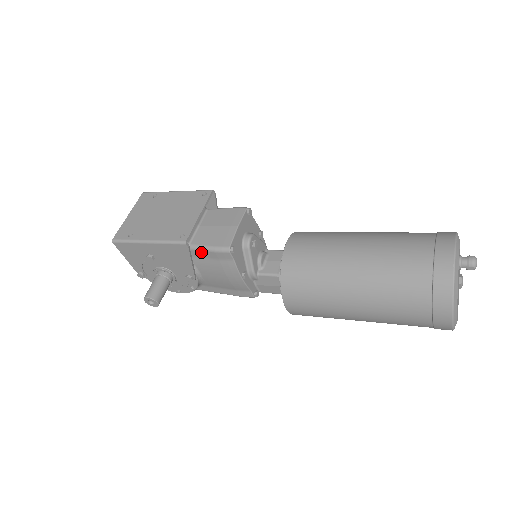
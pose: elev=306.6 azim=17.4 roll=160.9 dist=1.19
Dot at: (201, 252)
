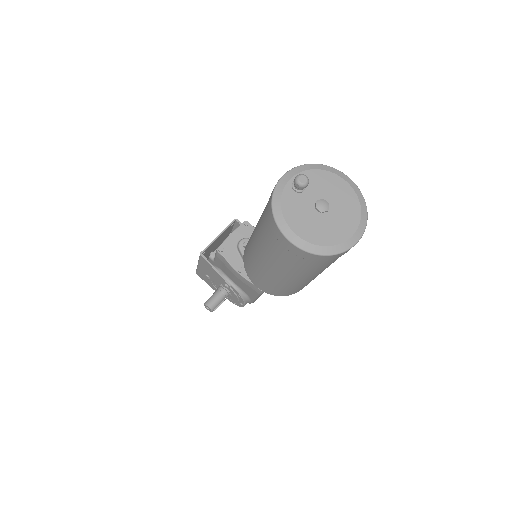
Dot at: (217, 260)
